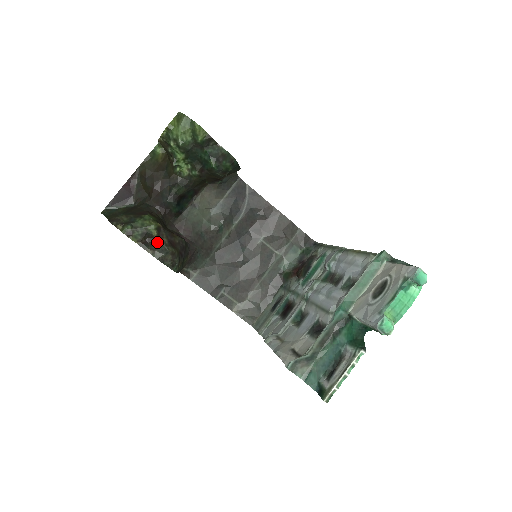
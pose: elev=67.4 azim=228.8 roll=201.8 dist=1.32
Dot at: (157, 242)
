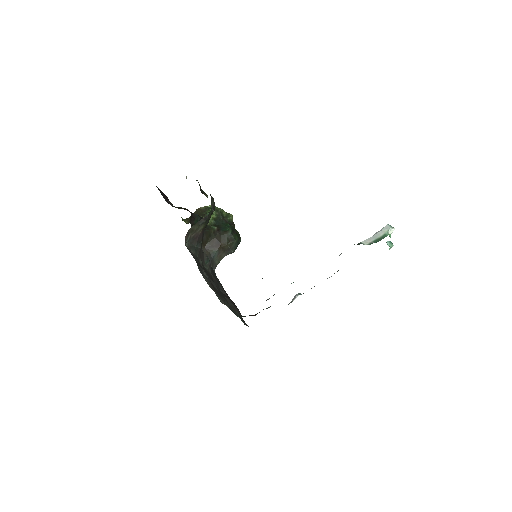
Dot at: (207, 196)
